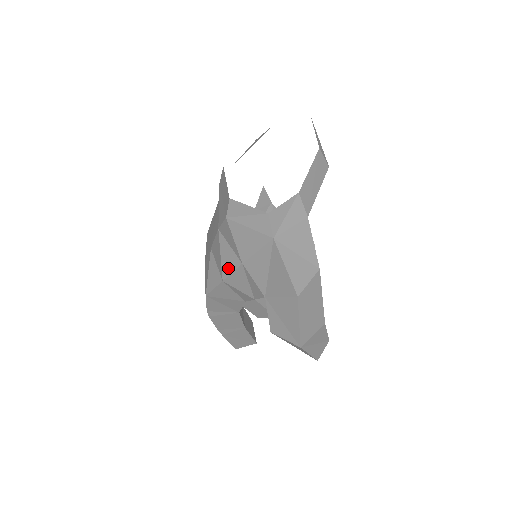
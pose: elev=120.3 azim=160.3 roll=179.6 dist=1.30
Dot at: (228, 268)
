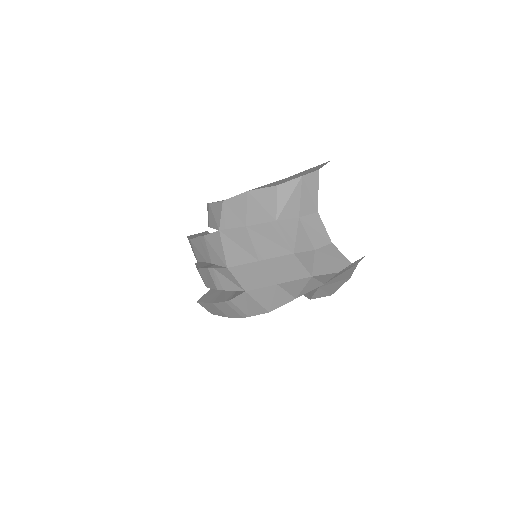
Dot at: (307, 291)
